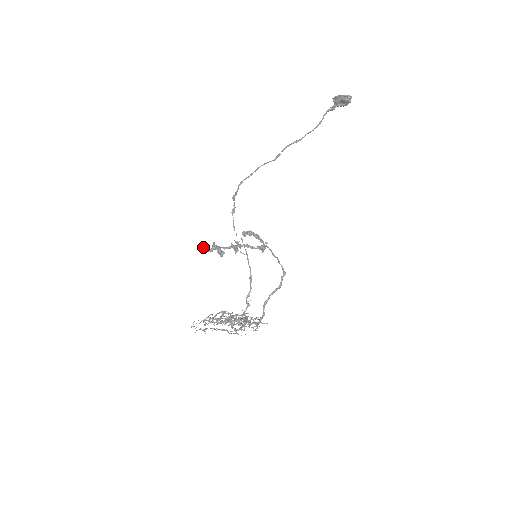
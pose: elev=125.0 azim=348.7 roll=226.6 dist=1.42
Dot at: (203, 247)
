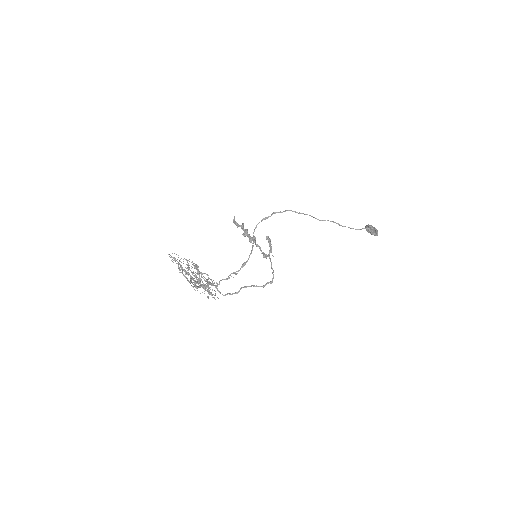
Dot at: occluded
